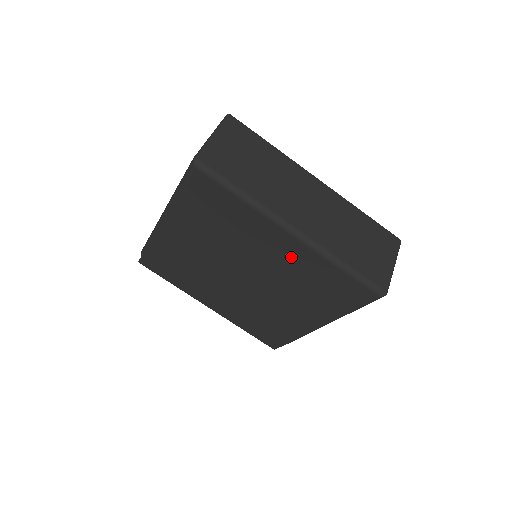
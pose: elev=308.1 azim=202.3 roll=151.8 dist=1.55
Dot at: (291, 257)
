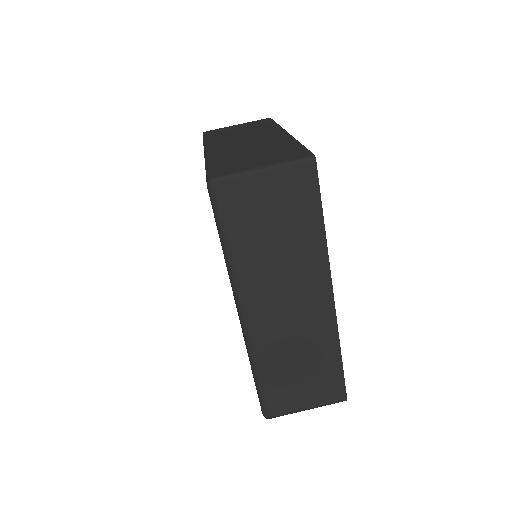
Dot at: occluded
